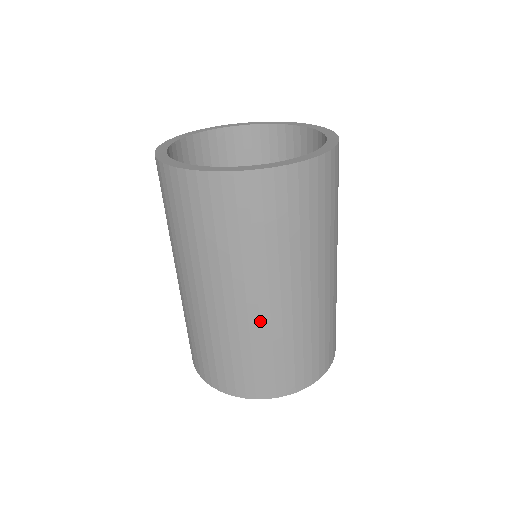
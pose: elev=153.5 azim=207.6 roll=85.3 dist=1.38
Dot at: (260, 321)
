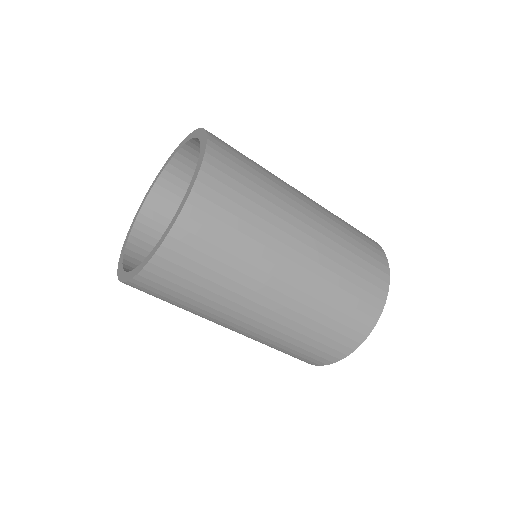
Dot at: (265, 332)
